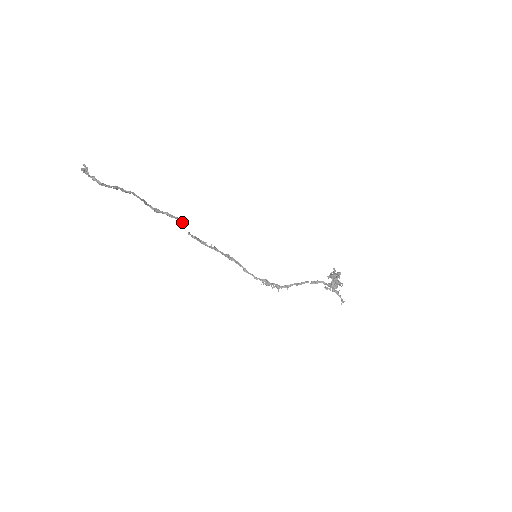
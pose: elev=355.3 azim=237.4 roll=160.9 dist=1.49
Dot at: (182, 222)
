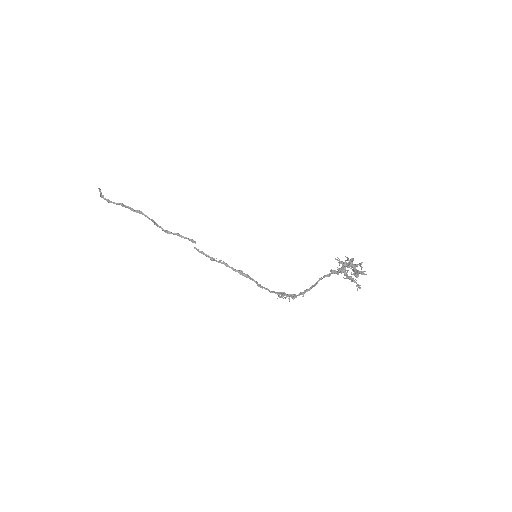
Dot at: (191, 241)
